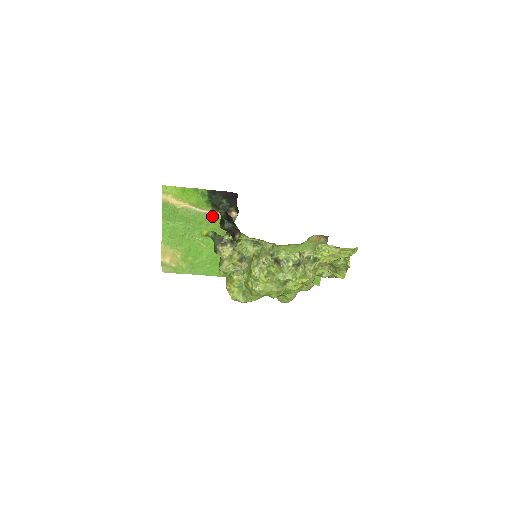
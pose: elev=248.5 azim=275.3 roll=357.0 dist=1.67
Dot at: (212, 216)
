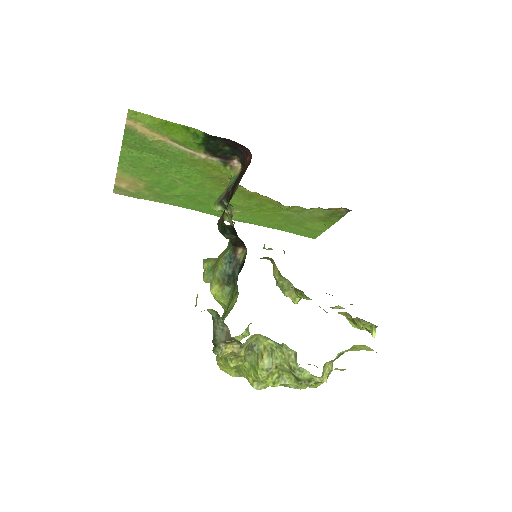
Dot at: (202, 159)
